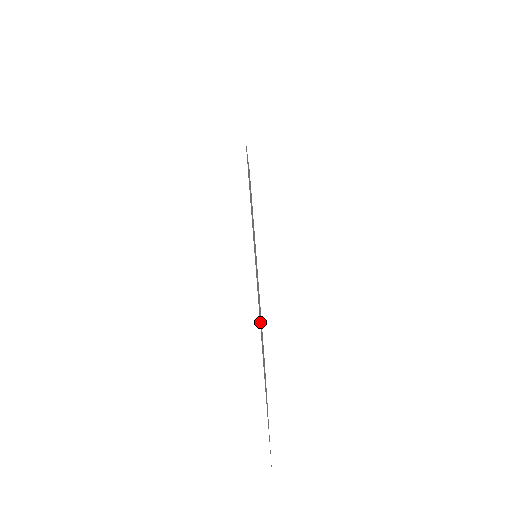
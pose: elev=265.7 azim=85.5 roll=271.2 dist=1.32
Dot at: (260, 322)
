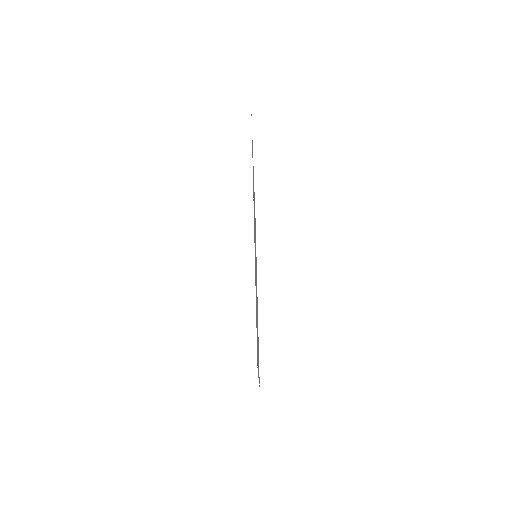
Dot at: occluded
